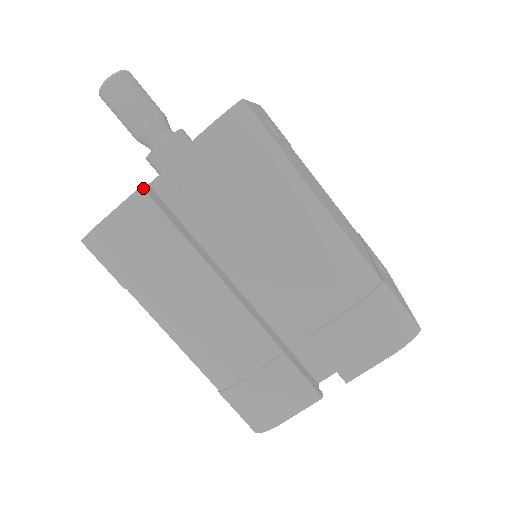
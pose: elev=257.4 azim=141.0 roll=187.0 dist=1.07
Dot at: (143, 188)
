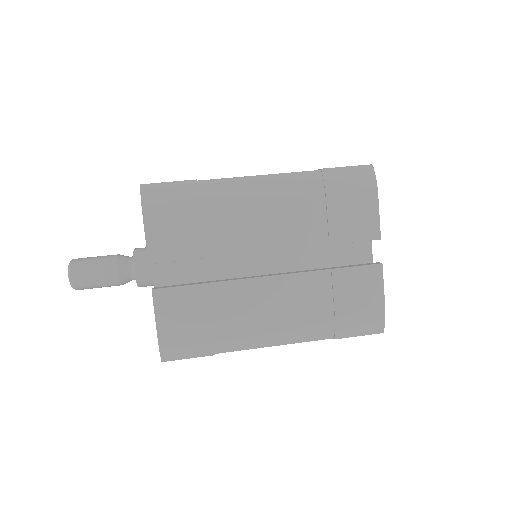
Dot at: (154, 289)
